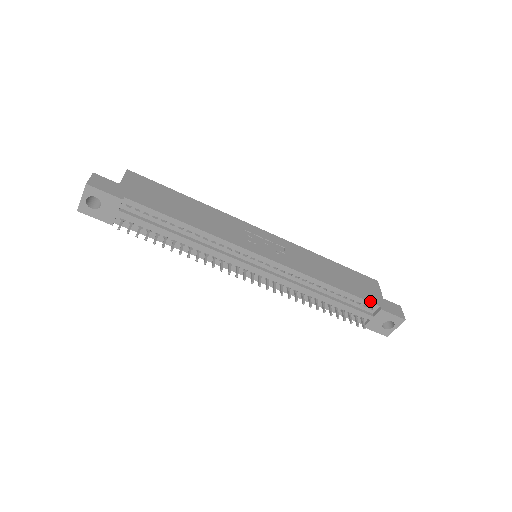
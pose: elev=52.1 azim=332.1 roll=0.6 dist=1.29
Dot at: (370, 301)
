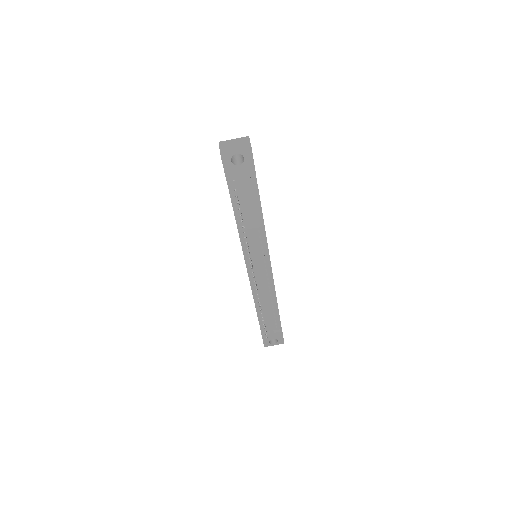
Dot at: occluded
